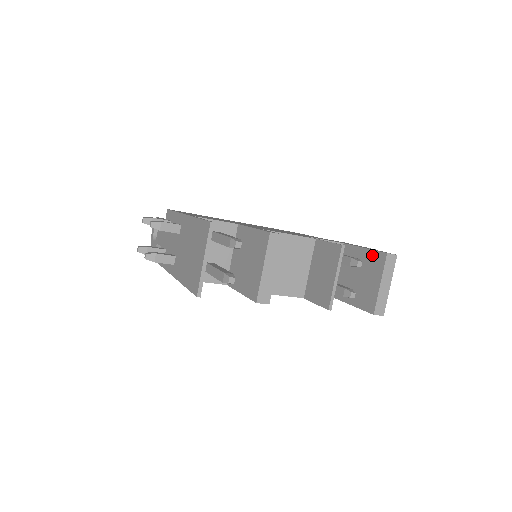
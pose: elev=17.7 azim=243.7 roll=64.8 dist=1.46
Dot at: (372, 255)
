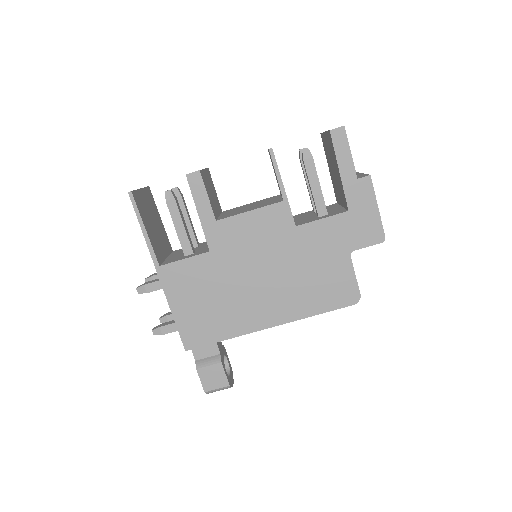
Dot at: (325, 154)
